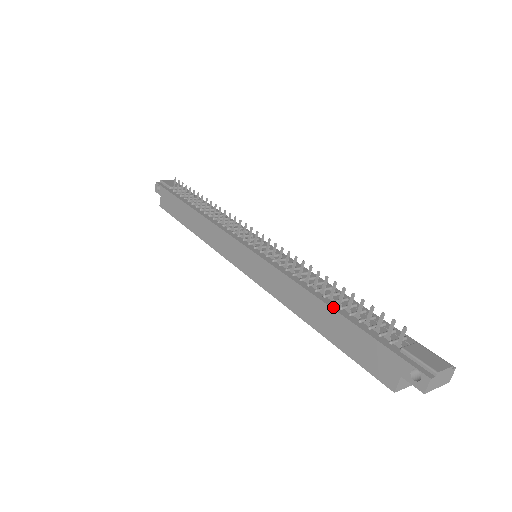
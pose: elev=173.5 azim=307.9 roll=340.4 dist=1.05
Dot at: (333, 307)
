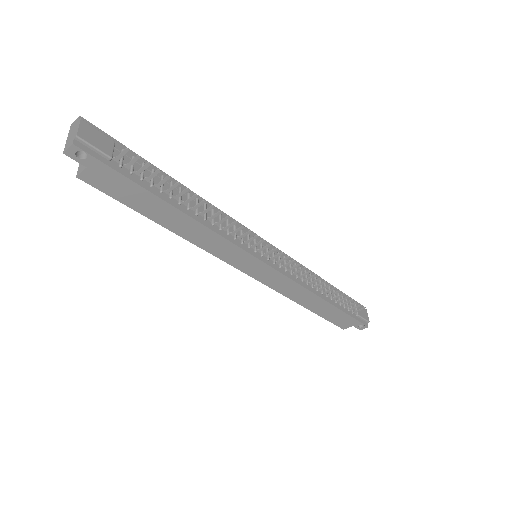
Dot at: (330, 302)
